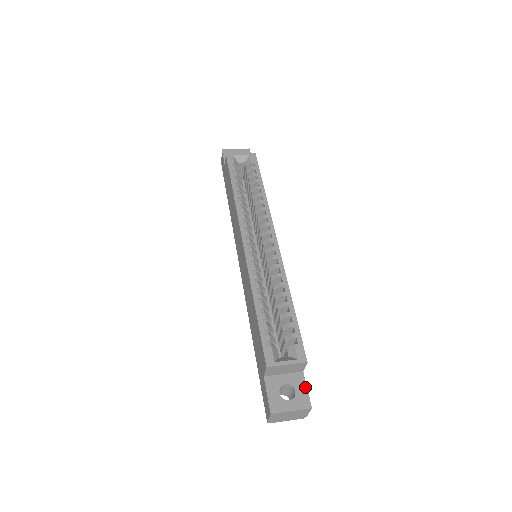
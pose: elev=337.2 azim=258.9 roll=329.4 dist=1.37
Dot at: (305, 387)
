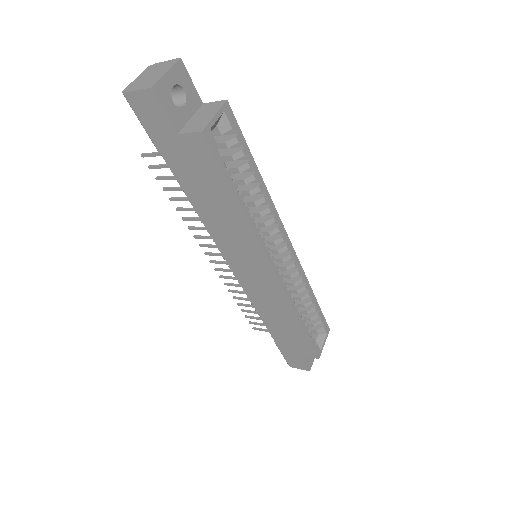
Dot at: occluded
